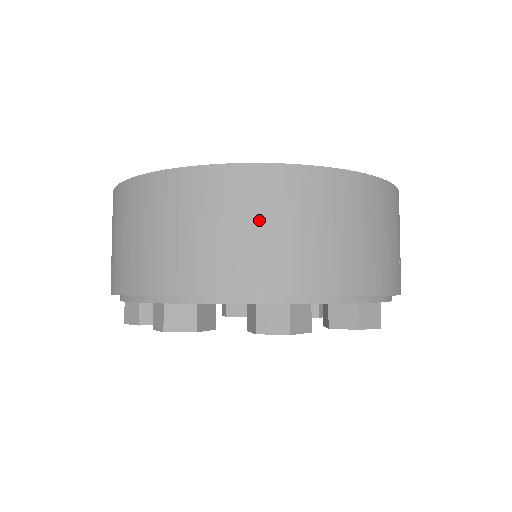
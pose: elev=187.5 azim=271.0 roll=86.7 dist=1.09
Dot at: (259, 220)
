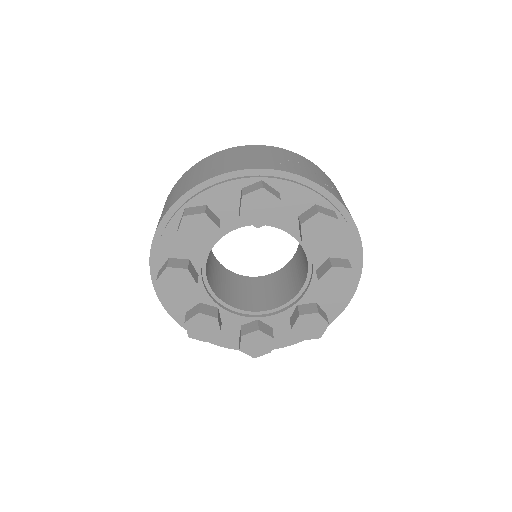
Dot at: occluded
